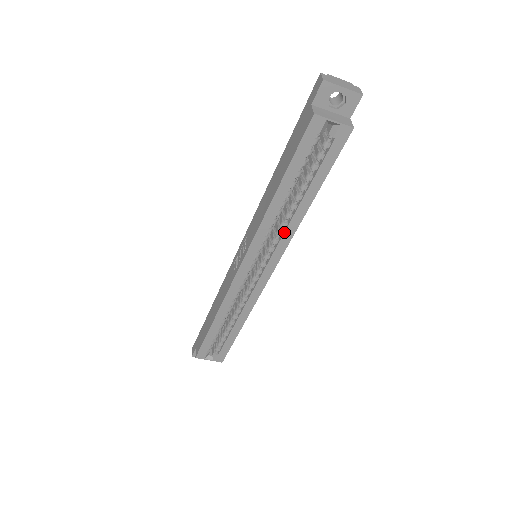
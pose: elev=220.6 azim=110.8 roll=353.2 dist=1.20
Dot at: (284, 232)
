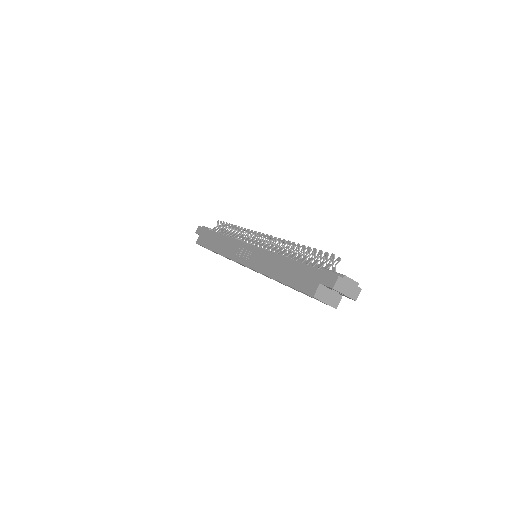
Dot at: occluded
